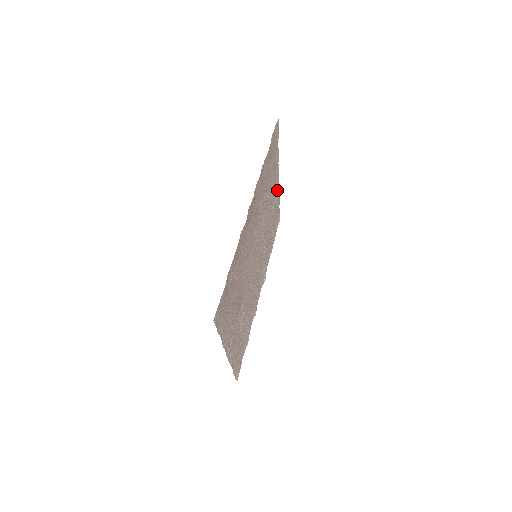
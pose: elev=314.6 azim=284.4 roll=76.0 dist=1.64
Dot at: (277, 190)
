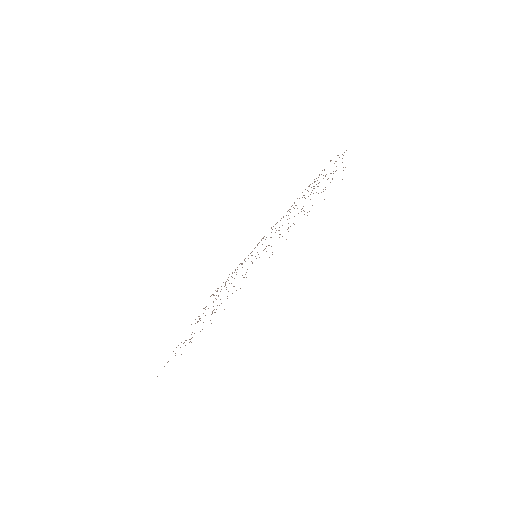
Dot at: occluded
